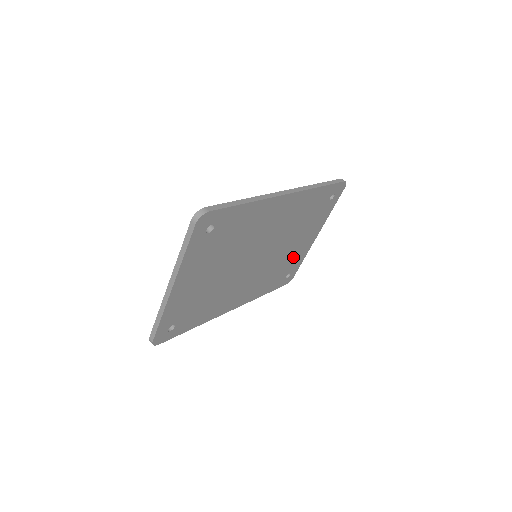
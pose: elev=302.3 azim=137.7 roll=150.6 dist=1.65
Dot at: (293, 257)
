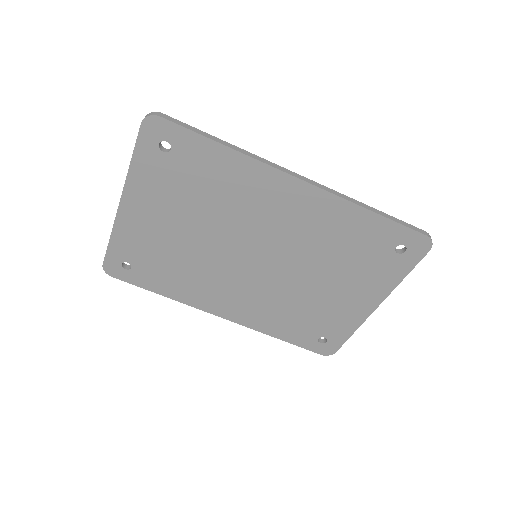
Dot at: (329, 312)
